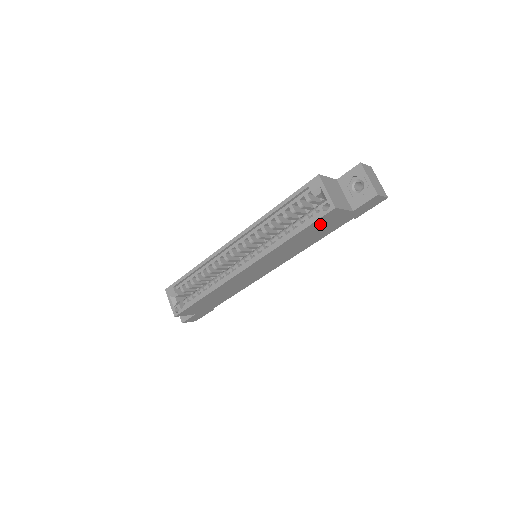
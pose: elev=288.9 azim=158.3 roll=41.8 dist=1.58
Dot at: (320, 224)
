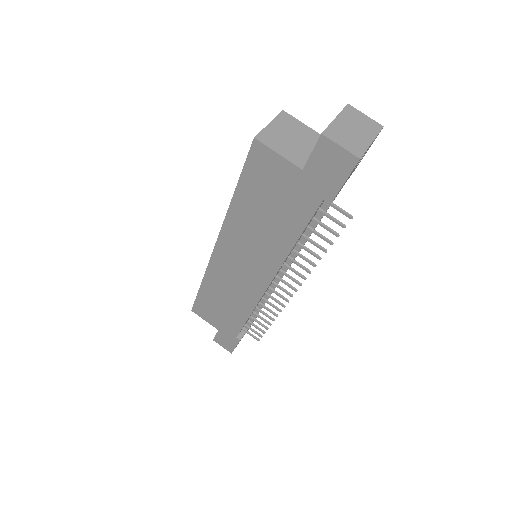
Dot at: (261, 181)
